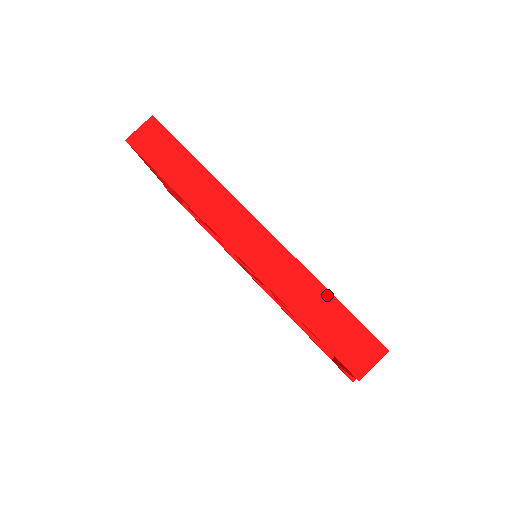
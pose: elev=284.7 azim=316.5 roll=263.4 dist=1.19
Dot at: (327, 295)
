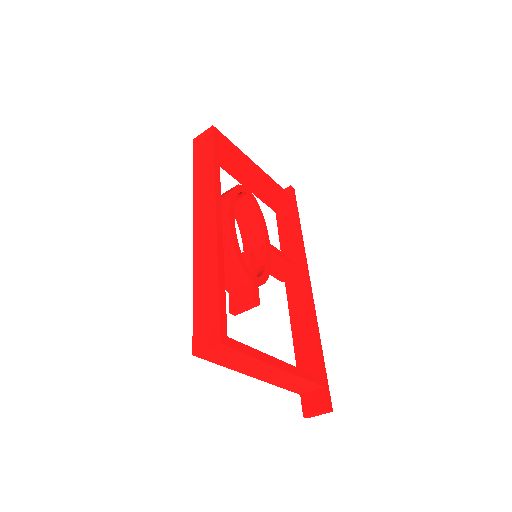
Dot at: (216, 281)
